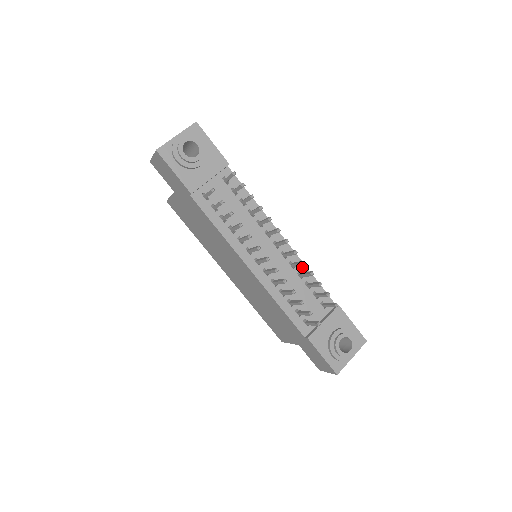
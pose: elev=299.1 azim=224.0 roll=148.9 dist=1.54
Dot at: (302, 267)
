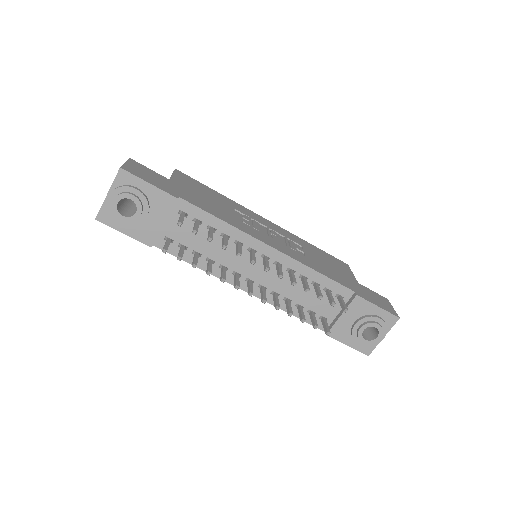
Dot at: (303, 269)
